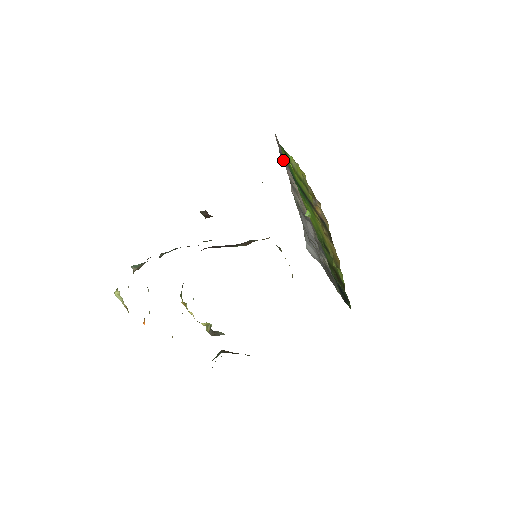
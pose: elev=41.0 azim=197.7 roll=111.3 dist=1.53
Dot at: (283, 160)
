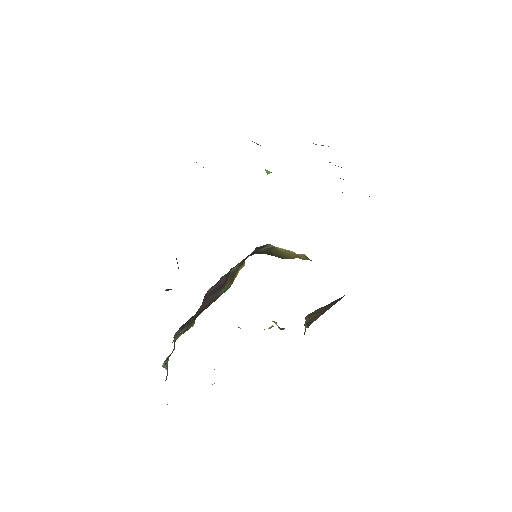
Dot at: occluded
